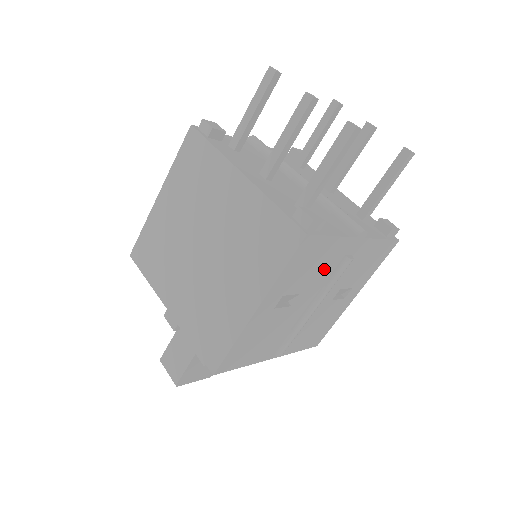
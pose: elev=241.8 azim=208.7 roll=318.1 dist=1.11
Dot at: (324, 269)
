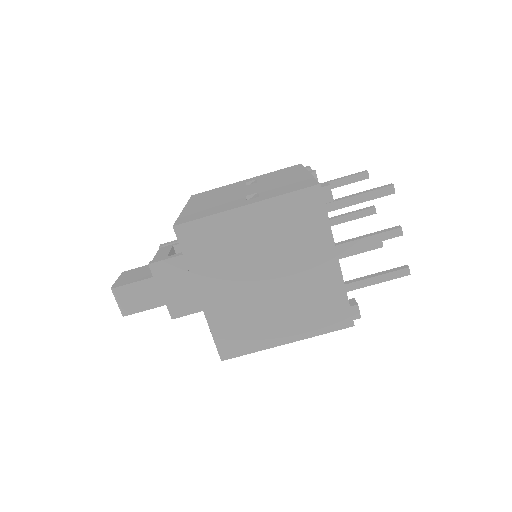
Dot at: occluded
